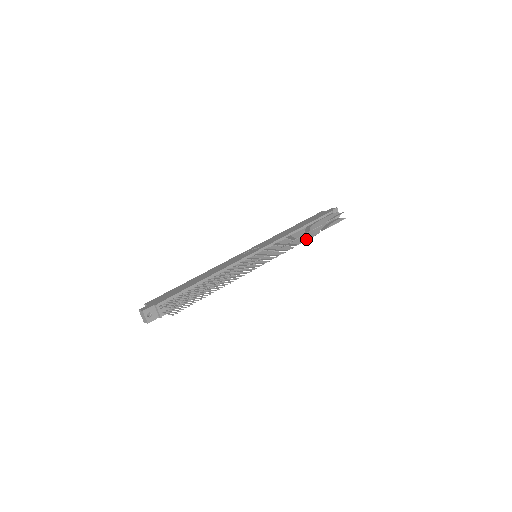
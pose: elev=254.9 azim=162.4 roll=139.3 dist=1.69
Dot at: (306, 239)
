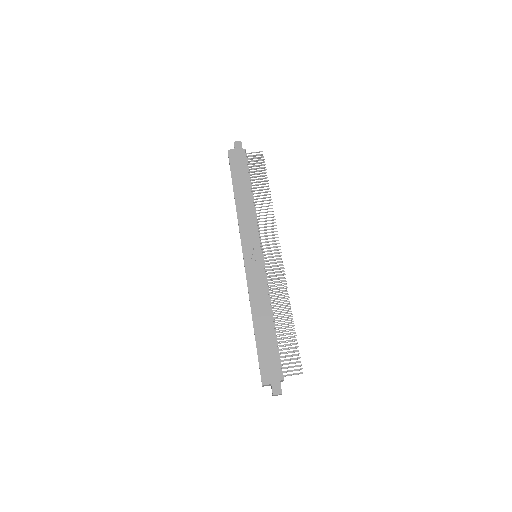
Dot at: occluded
